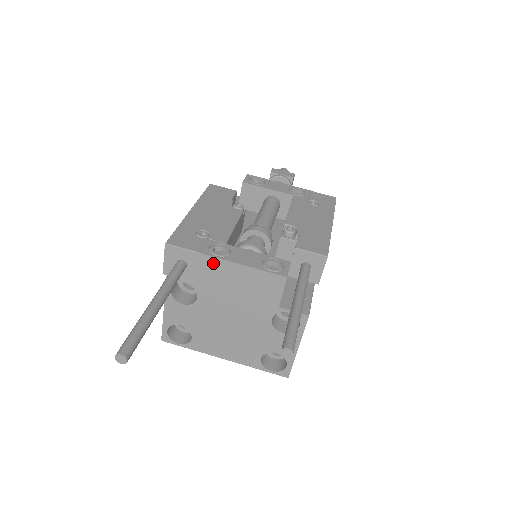
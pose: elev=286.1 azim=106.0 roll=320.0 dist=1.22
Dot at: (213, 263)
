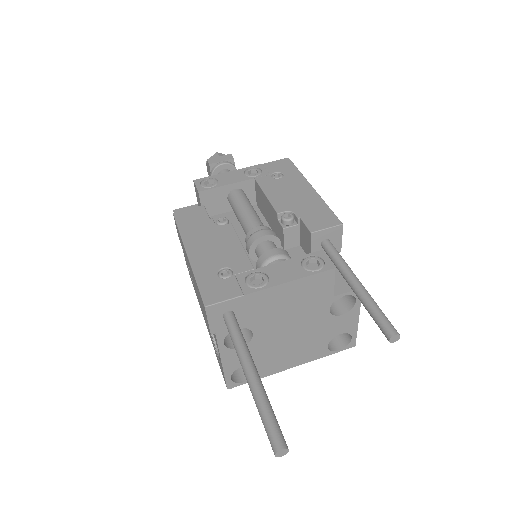
Dot at: (260, 296)
